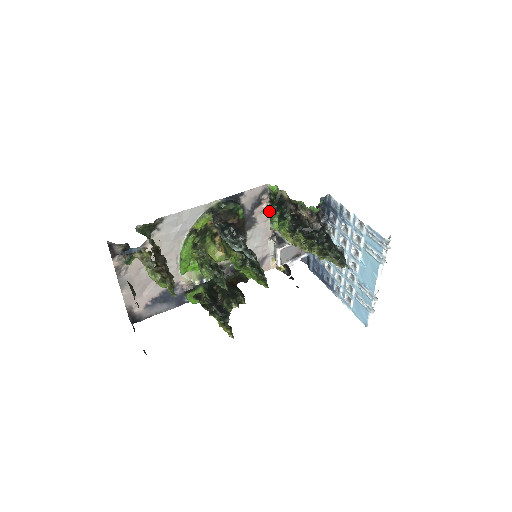
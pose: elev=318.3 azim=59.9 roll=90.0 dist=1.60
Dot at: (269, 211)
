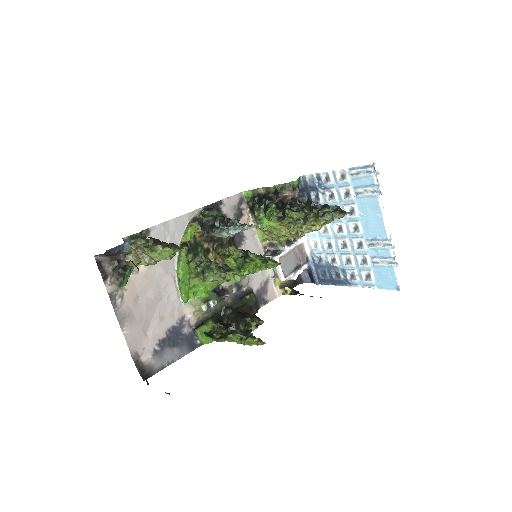
Dot at: (253, 223)
